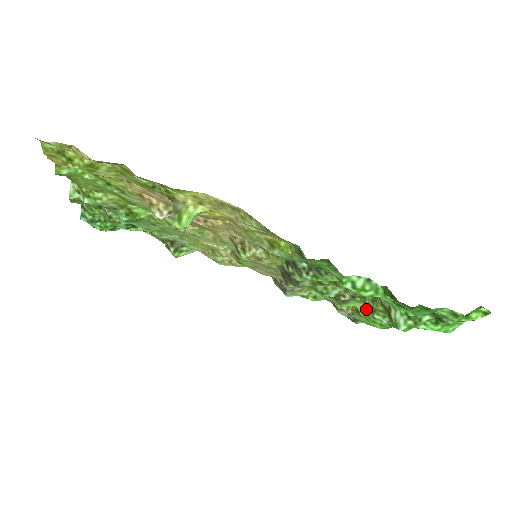
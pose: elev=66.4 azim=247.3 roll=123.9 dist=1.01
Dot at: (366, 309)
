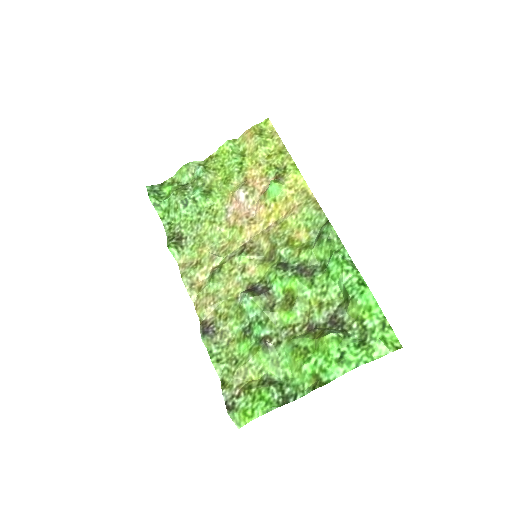
Dot at: (264, 382)
